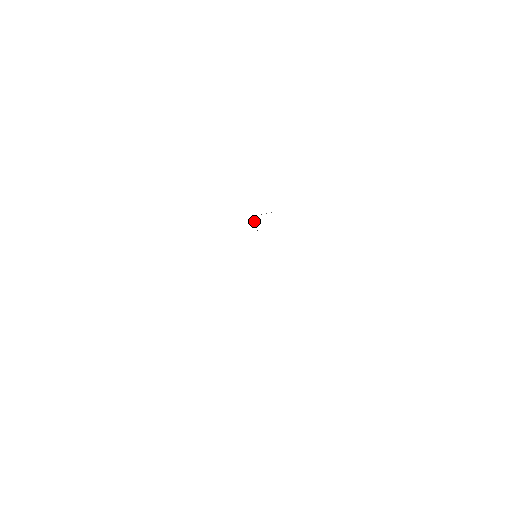
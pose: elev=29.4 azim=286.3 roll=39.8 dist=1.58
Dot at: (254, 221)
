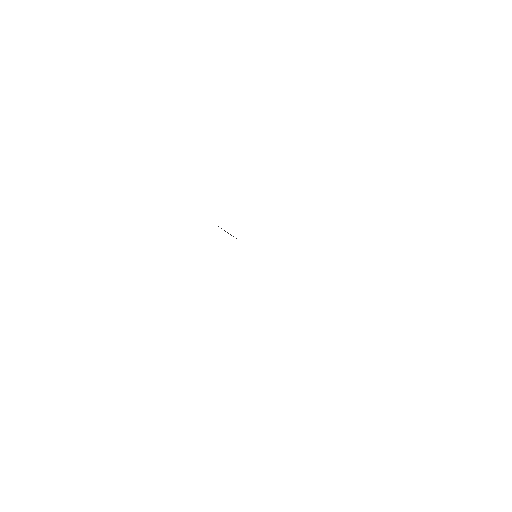
Dot at: occluded
